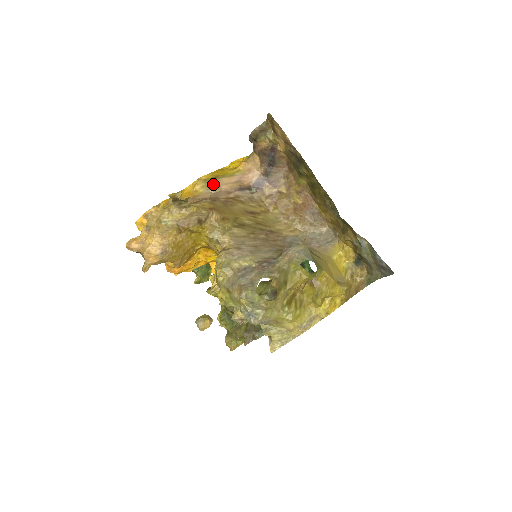
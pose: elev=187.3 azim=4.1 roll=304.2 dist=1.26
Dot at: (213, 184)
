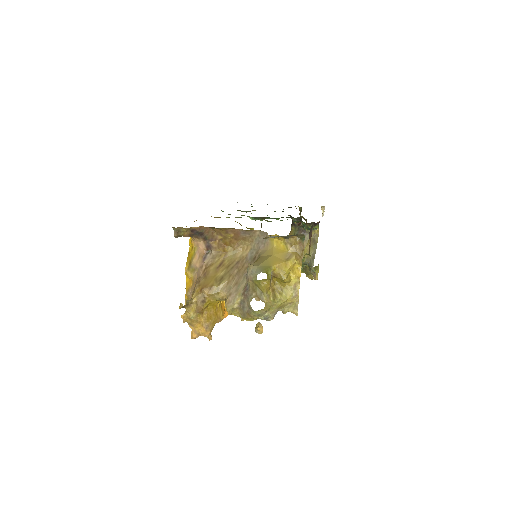
Dot at: (193, 268)
